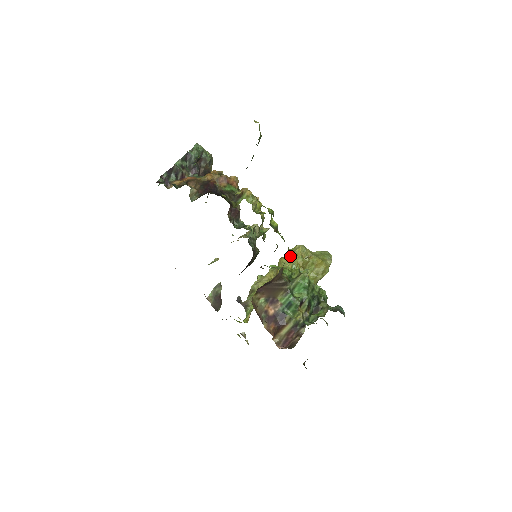
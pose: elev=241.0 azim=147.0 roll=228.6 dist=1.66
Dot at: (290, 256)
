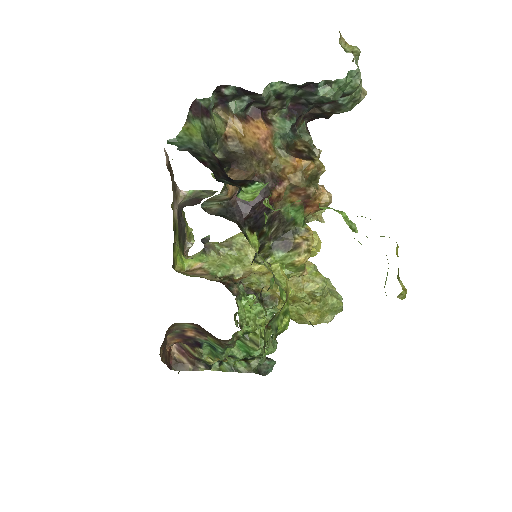
Dot at: (296, 282)
